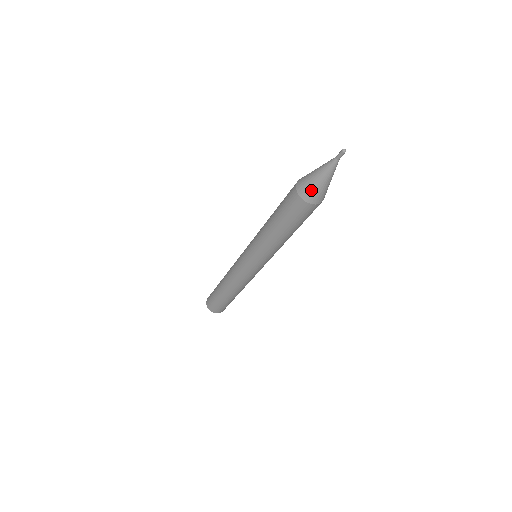
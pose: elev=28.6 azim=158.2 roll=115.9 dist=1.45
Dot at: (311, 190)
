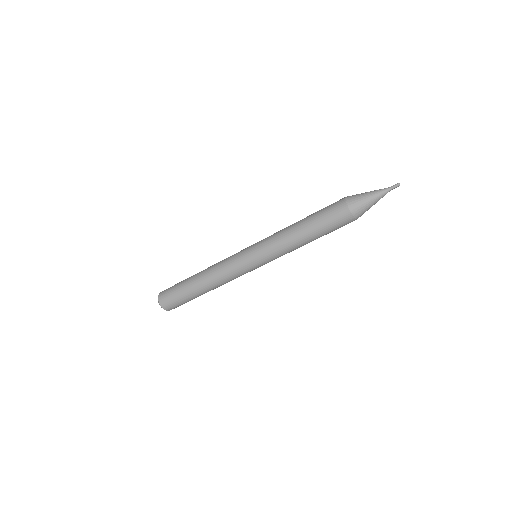
Dot at: (357, 197)
